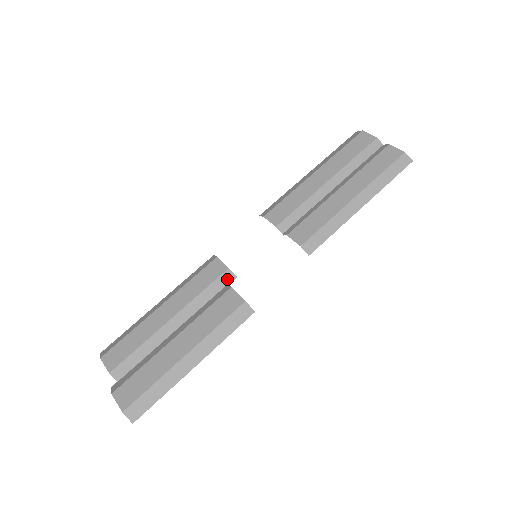
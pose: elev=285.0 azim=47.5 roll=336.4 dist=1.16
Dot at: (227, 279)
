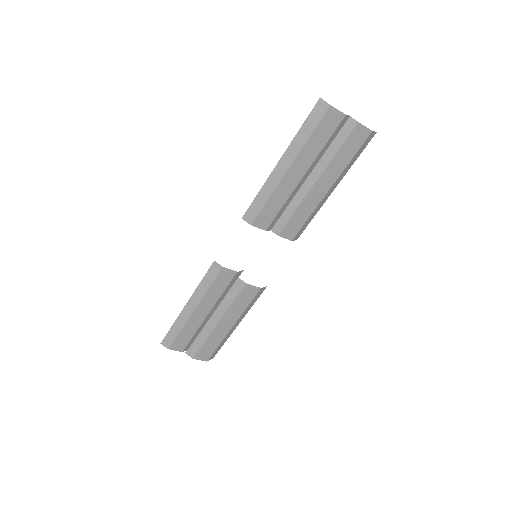
Dot at: (237, 276)
